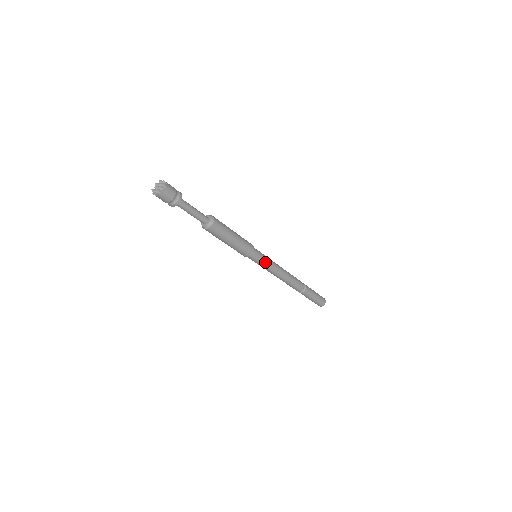
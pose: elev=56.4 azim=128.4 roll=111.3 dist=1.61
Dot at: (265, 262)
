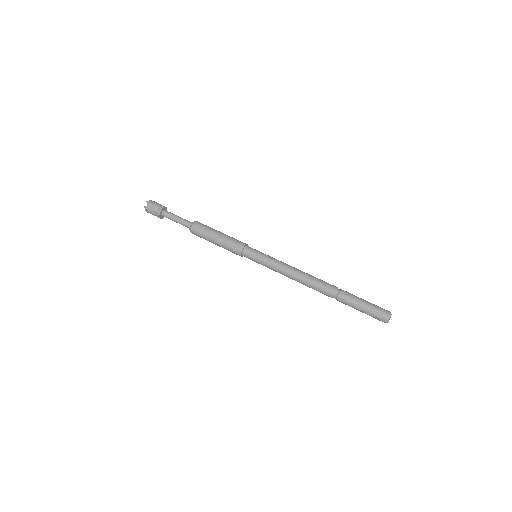
Dot at: (263, 261)
